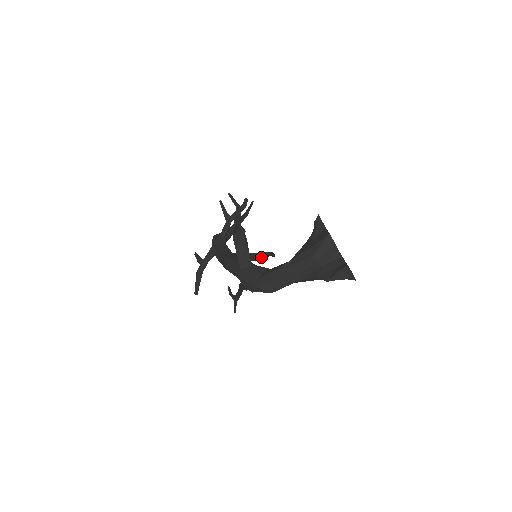
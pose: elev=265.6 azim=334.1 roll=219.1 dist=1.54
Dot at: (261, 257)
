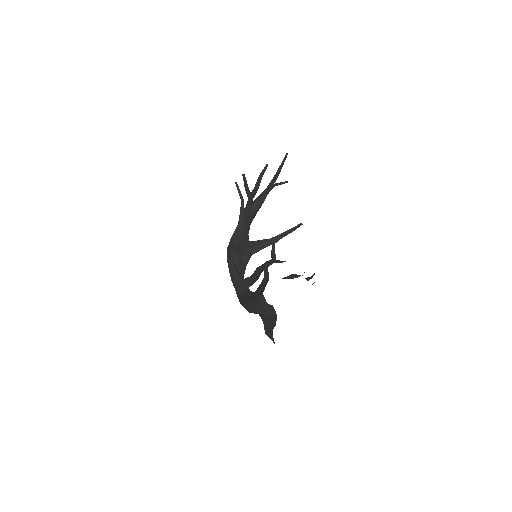
Dot at: (273, 243)
